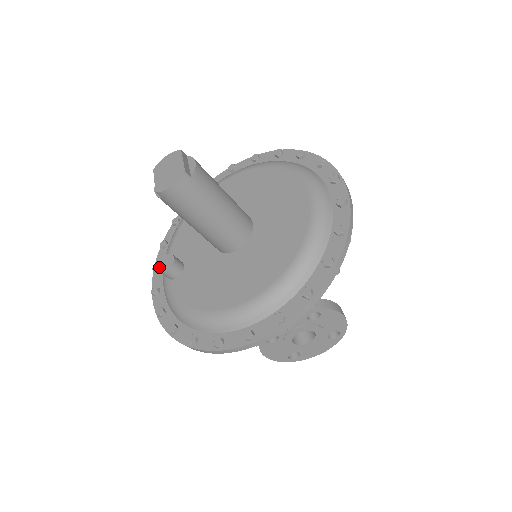
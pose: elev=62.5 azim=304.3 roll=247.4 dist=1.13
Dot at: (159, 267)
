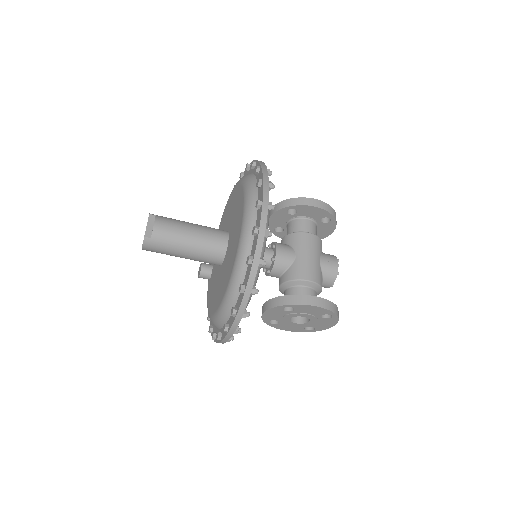
Dot at: (198, 273)
